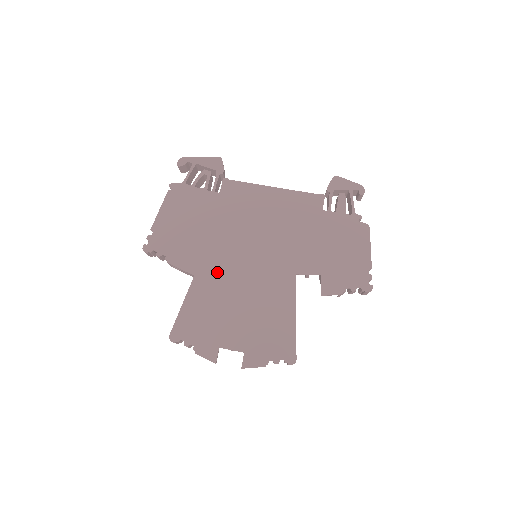
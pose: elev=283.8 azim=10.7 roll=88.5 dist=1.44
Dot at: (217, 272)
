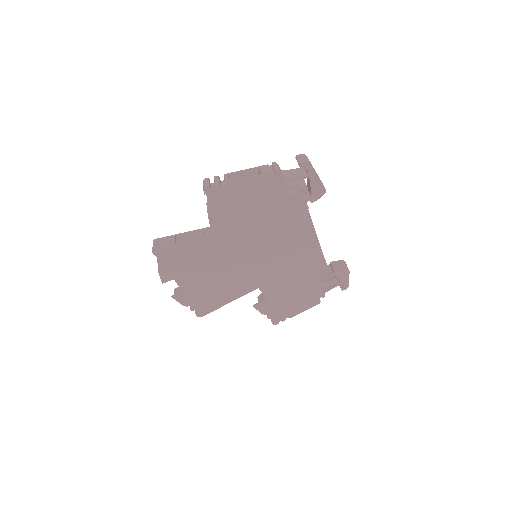
Dot at: (226, 247)
